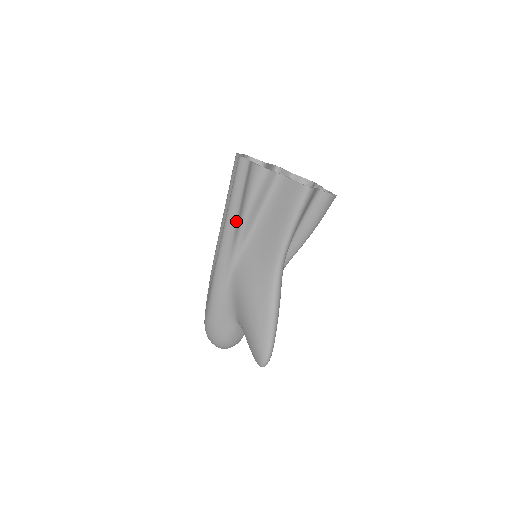
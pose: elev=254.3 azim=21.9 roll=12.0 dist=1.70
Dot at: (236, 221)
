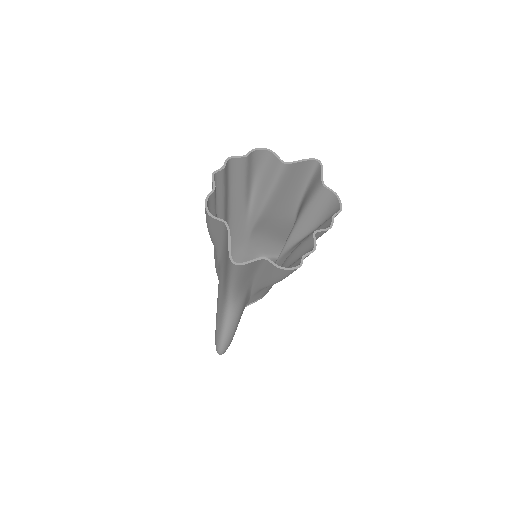
Dot at: occluded
